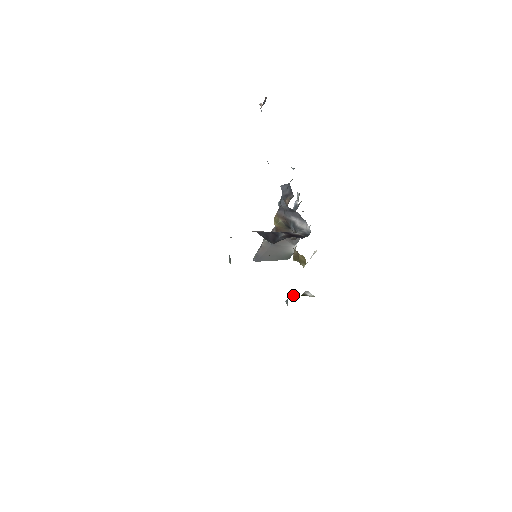
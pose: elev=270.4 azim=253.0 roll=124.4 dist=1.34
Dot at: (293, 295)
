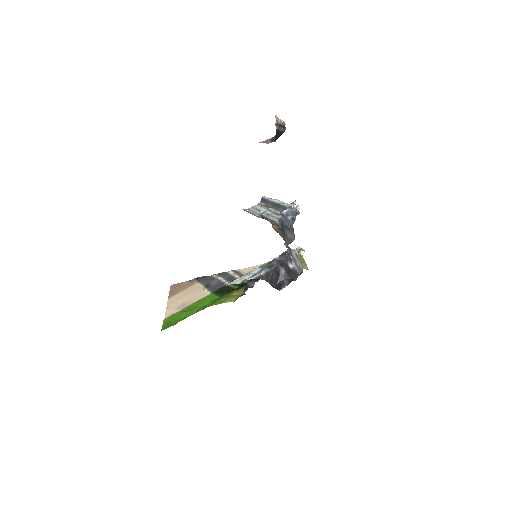
Dot at: occluded
